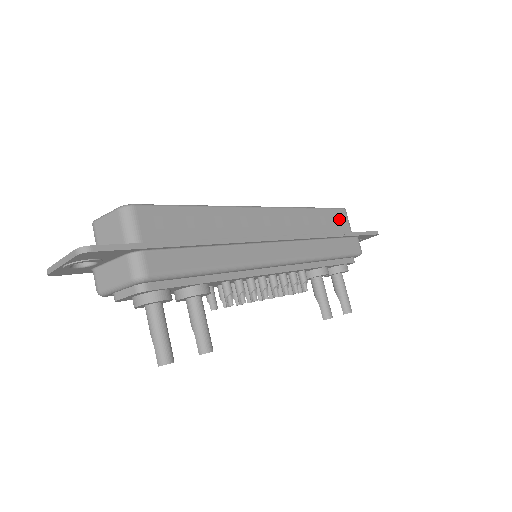
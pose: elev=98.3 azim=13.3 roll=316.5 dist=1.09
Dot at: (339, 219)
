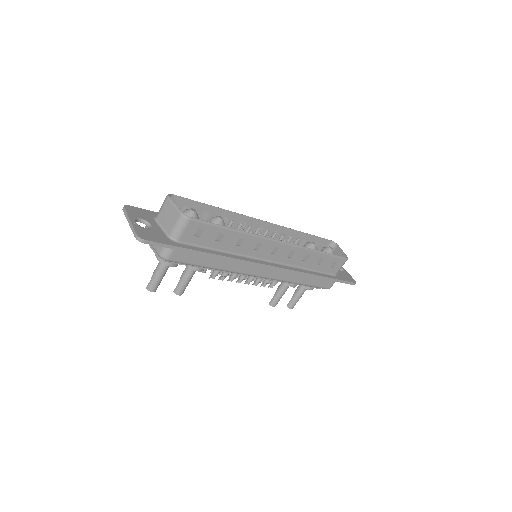
Dot at: (335, 264)
